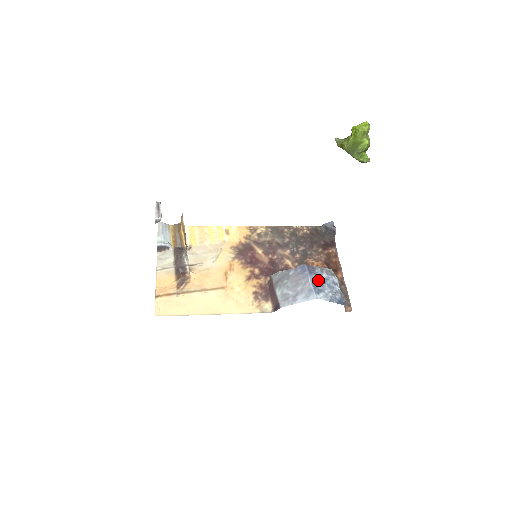
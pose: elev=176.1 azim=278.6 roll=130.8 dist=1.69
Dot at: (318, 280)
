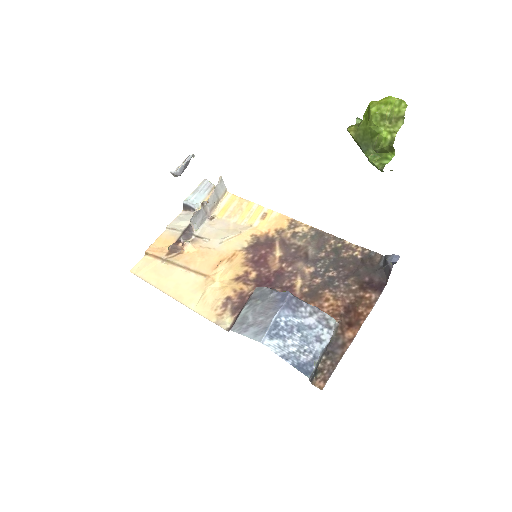
Dot at: (290, 321)
